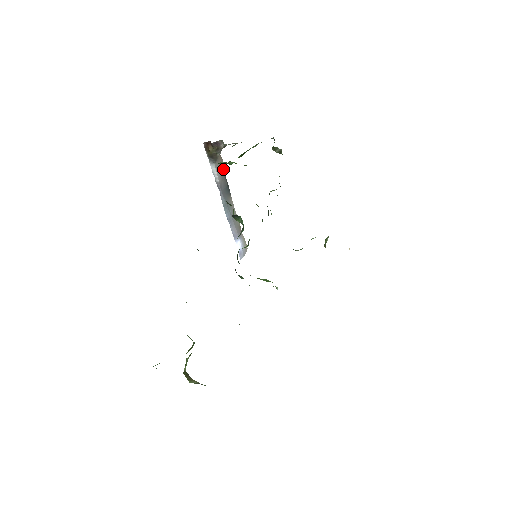
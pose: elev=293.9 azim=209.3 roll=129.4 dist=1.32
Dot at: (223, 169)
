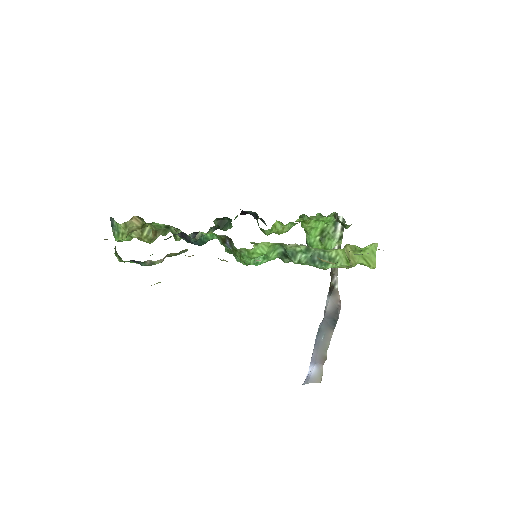
Dot at: (338, 306)
